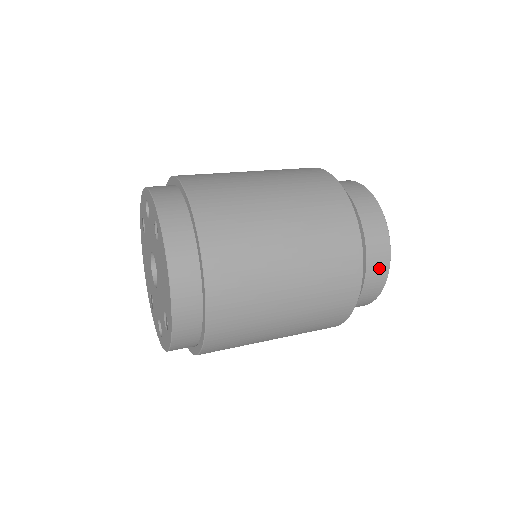
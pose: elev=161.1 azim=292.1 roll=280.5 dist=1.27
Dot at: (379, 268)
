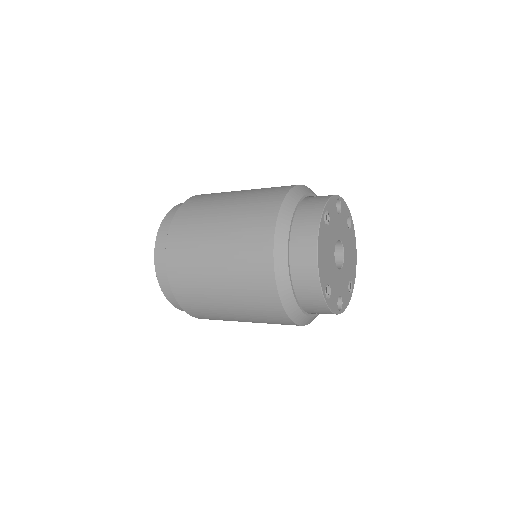
Dot at: (307, 269)
